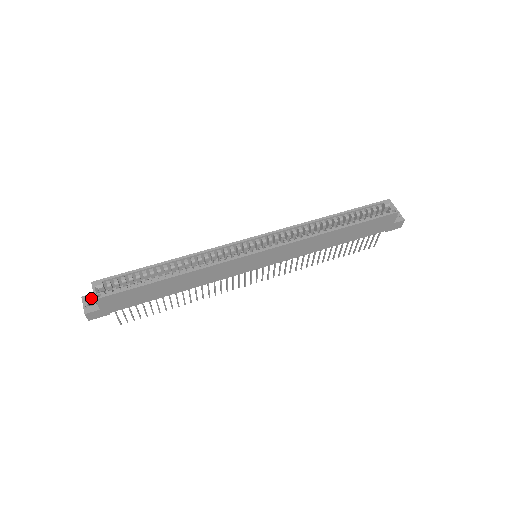
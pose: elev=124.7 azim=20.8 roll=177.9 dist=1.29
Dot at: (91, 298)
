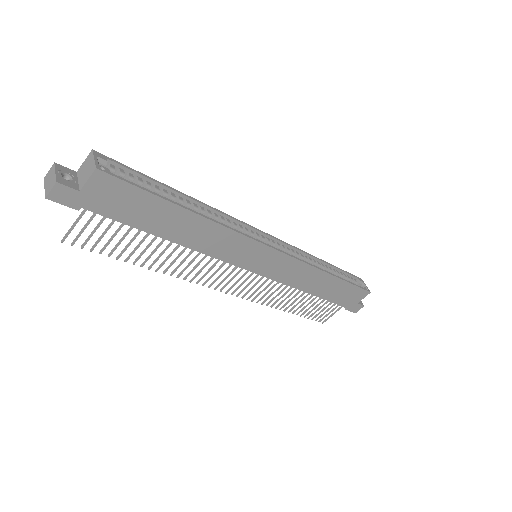
Dot at: (68, 172)
